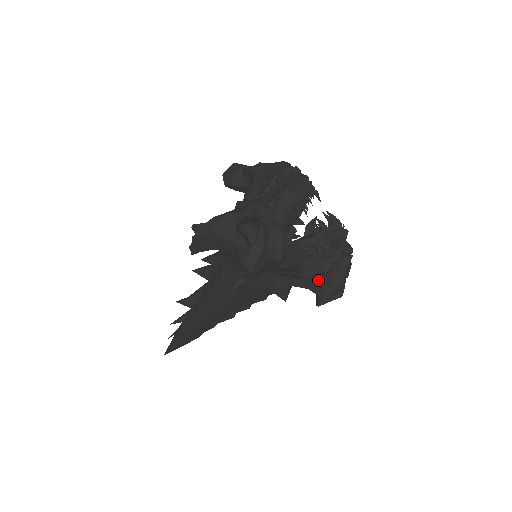
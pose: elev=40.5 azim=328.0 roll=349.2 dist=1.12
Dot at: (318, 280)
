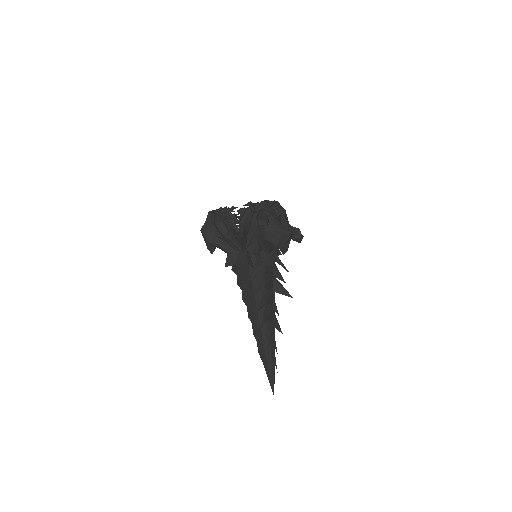
Dot at: (244, 234)
